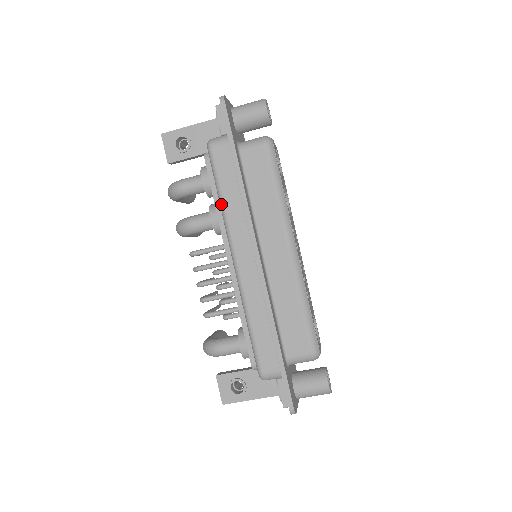
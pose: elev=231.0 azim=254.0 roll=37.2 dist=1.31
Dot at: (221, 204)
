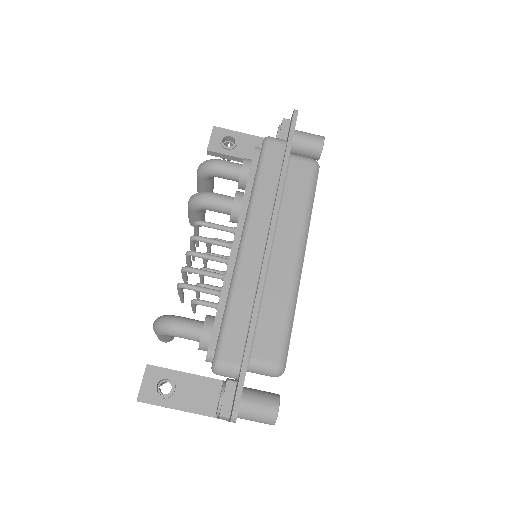
Dot at: (255, 187)
